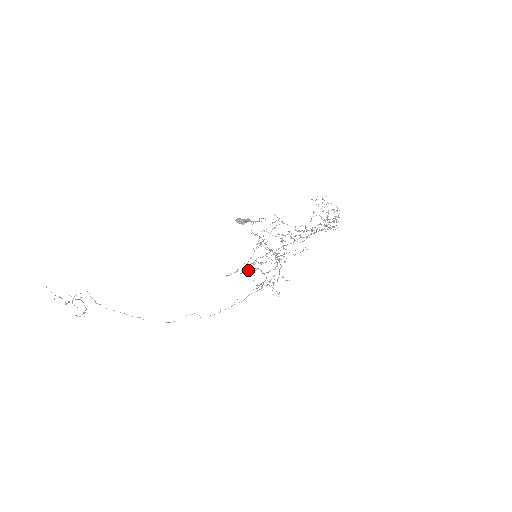
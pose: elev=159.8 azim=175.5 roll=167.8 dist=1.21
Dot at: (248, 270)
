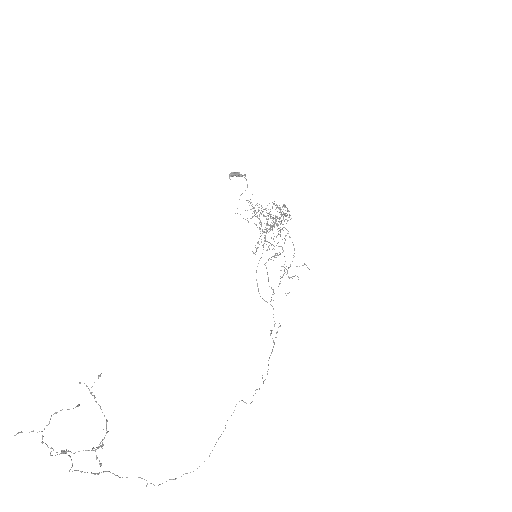
Dot at: occluded
